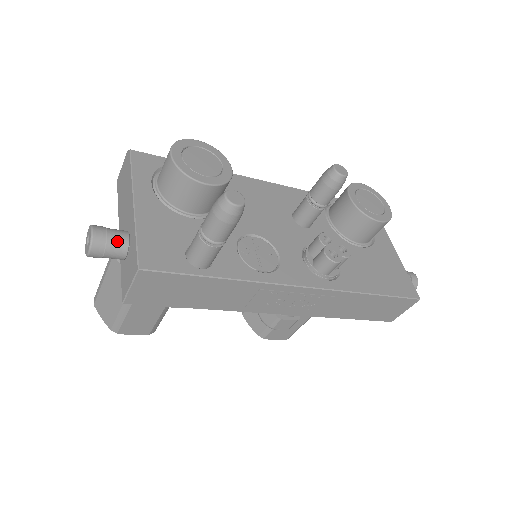
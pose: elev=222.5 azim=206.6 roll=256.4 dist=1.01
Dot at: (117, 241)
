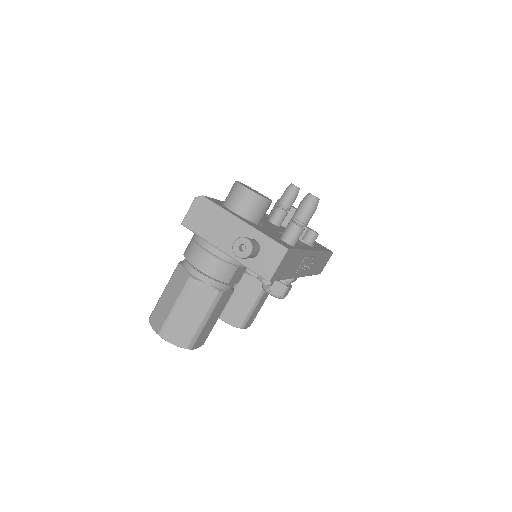
Dot at: (256, 243)
